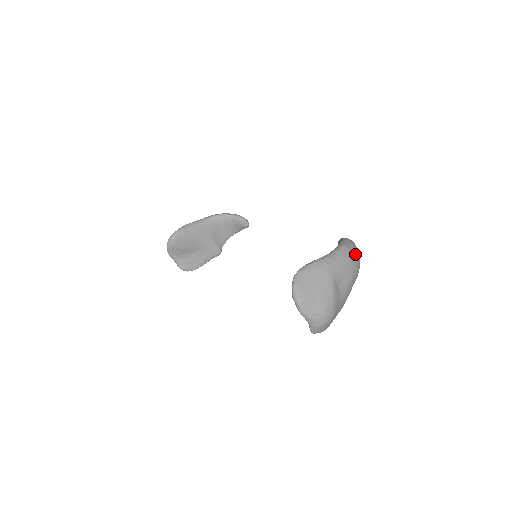
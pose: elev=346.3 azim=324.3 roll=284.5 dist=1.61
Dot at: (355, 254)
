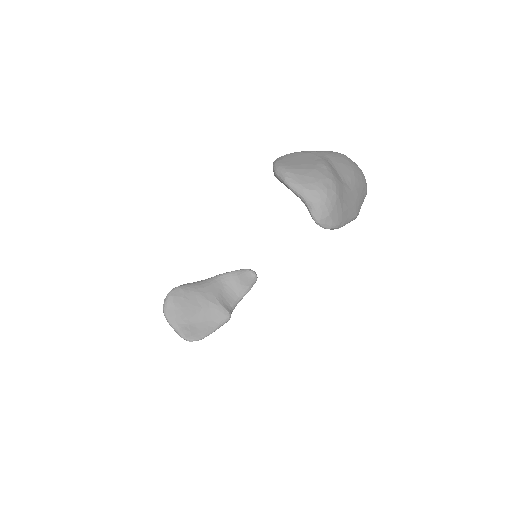
Dot at: occluded
